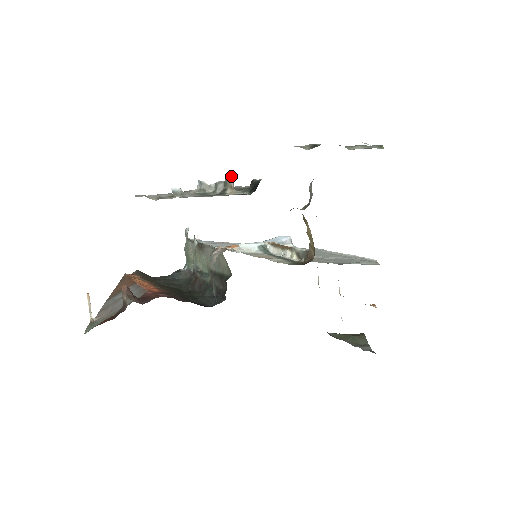
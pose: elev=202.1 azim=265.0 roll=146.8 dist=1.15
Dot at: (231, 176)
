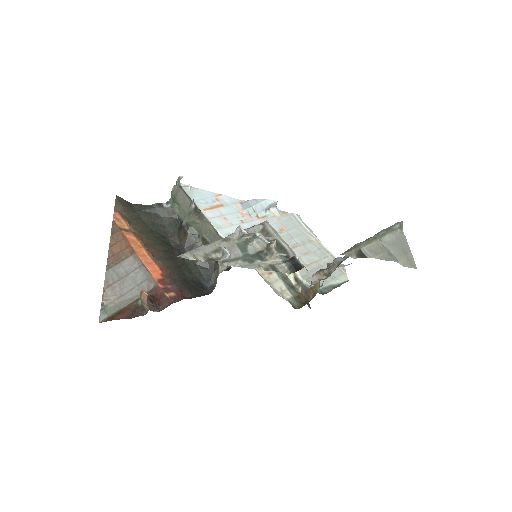
Dot at: (275, 243)
